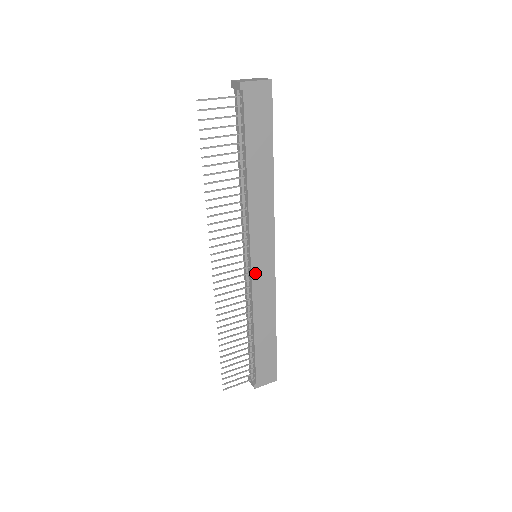
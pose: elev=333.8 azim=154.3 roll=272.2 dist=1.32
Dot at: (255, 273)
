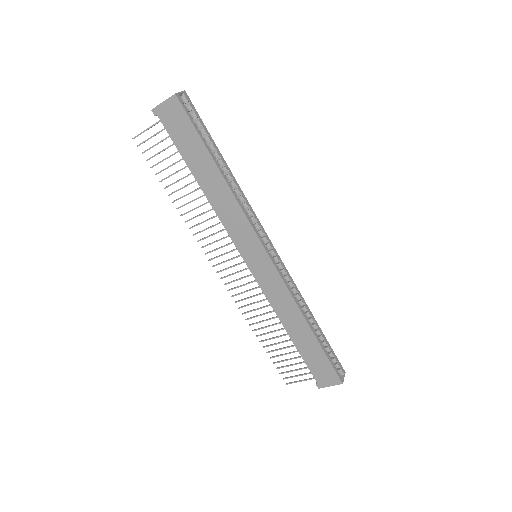
Dot at: (256, 273)
